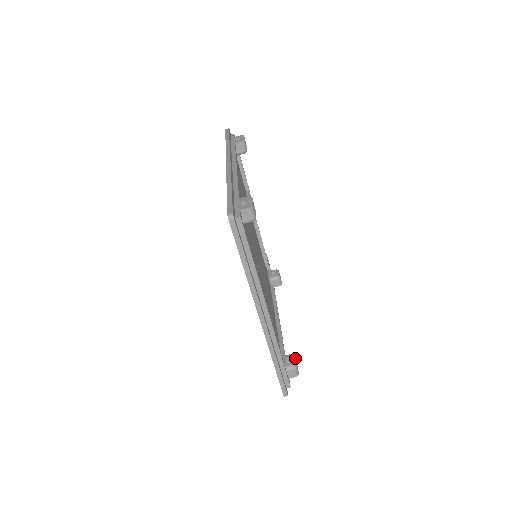
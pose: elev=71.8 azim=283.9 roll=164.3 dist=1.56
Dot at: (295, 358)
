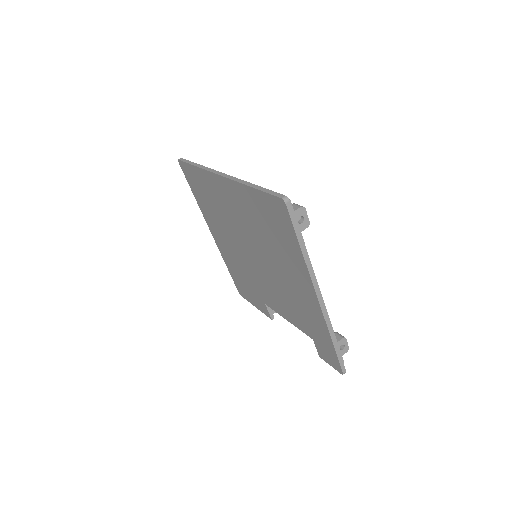
Dot at: (300, 216)
